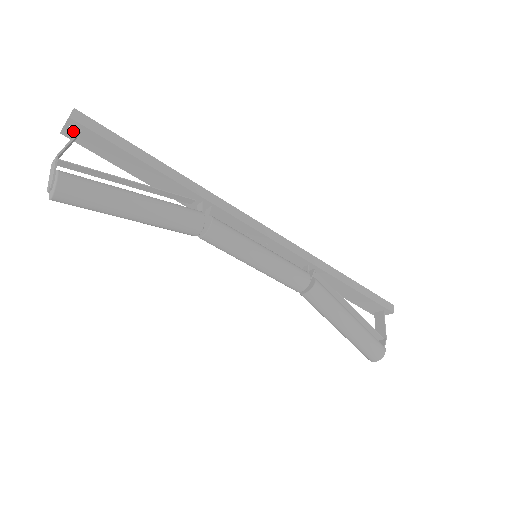
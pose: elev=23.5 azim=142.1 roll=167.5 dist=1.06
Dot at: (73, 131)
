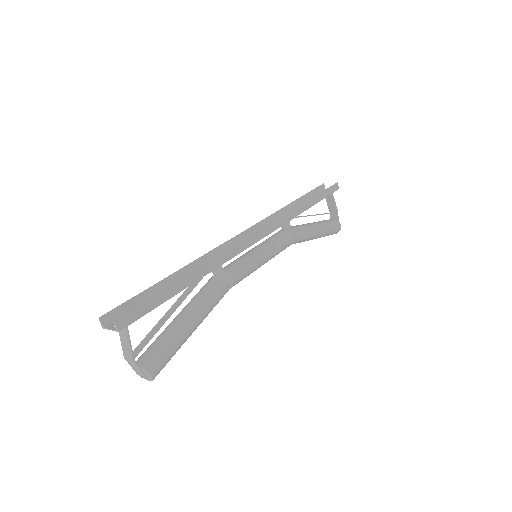
Dot at: occluded
